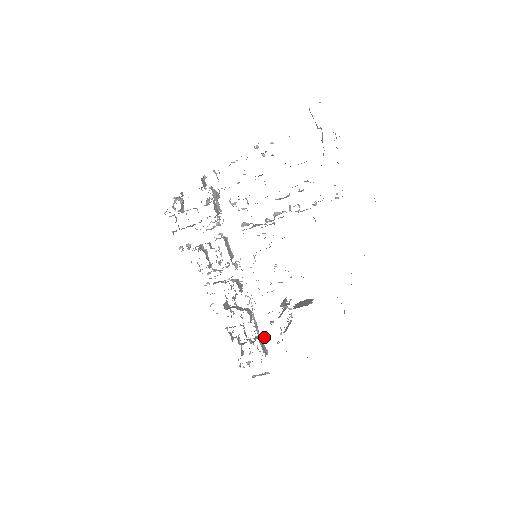
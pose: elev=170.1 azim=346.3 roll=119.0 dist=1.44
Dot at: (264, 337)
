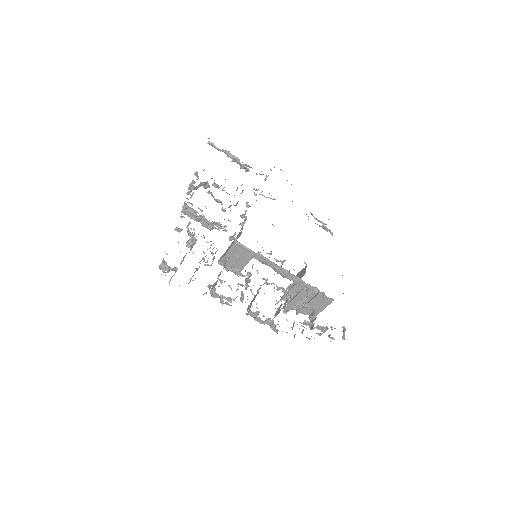
Dot at: occluded
